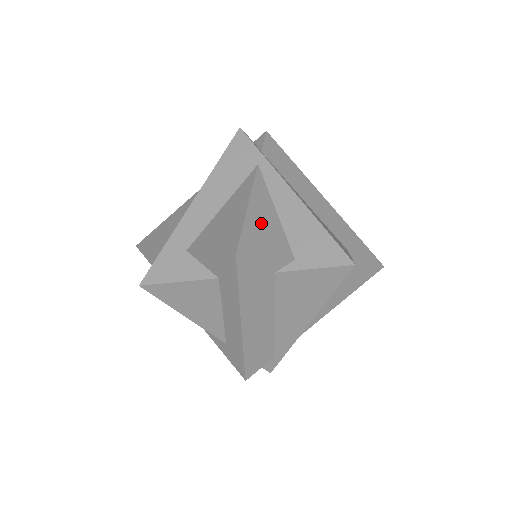
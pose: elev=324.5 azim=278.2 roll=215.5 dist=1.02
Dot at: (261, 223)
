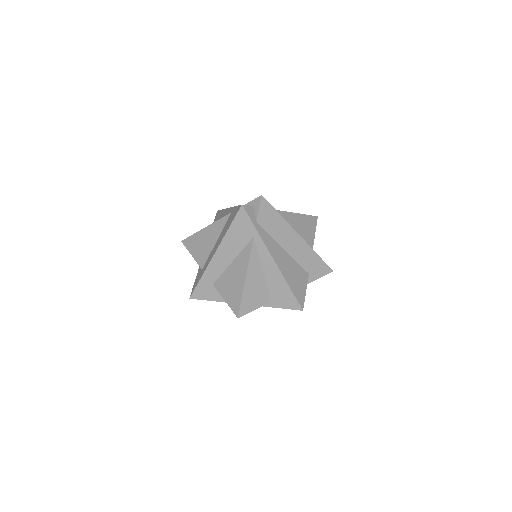
Dot at: (253, 287)
